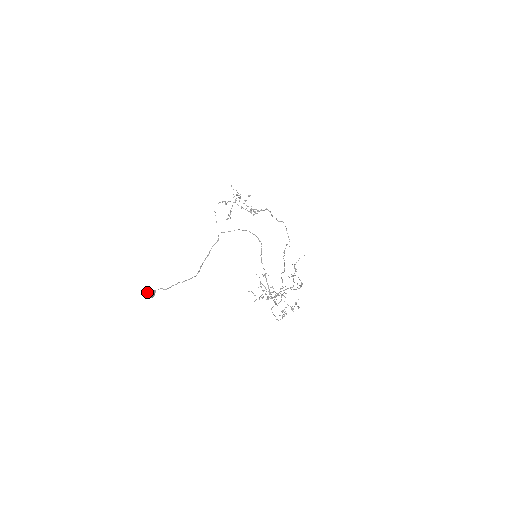
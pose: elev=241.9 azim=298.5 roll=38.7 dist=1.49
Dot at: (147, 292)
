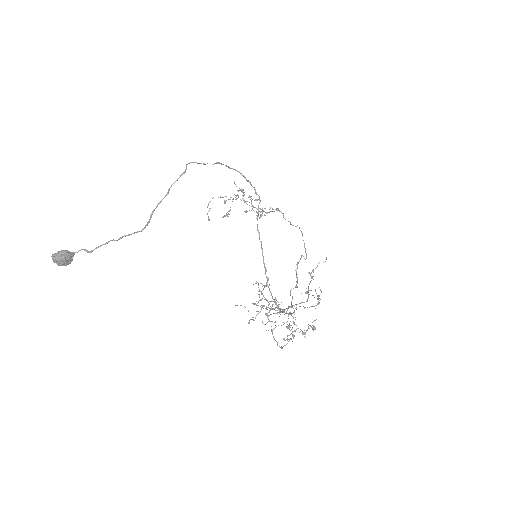
Dot at: (57, 252)
